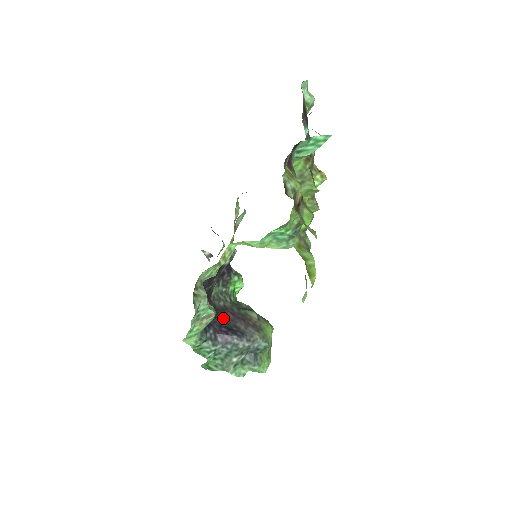
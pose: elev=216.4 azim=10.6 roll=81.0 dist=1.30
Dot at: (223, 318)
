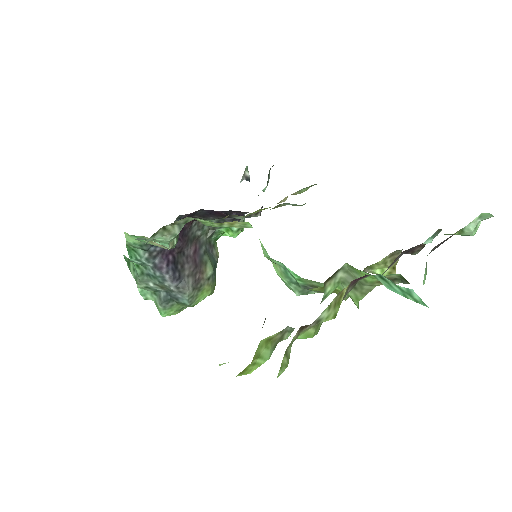
Dot at: (182, 248)
